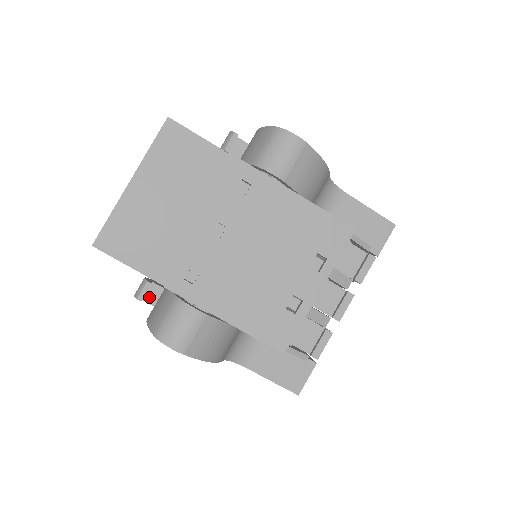
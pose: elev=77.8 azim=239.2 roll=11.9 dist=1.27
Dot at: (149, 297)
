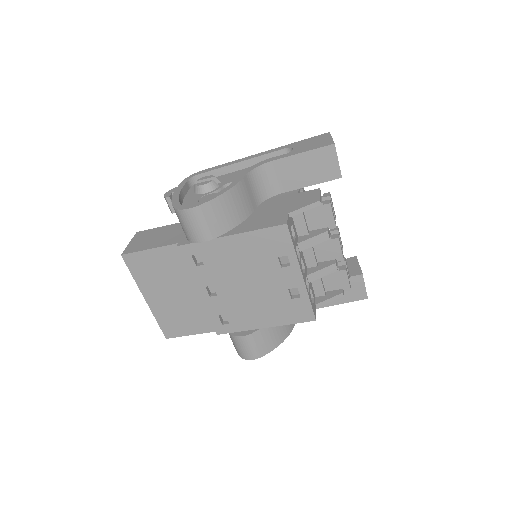
Dot at: occluded
